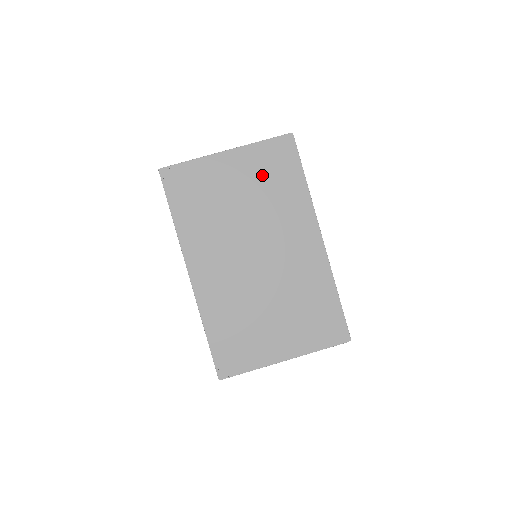
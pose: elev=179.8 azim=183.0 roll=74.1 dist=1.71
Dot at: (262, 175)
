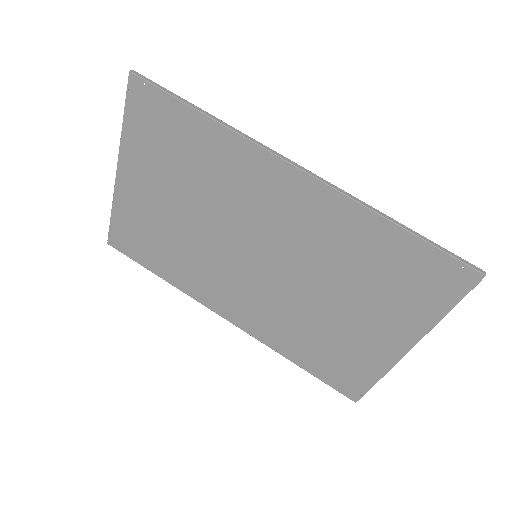
Dot at: (165, 161)
